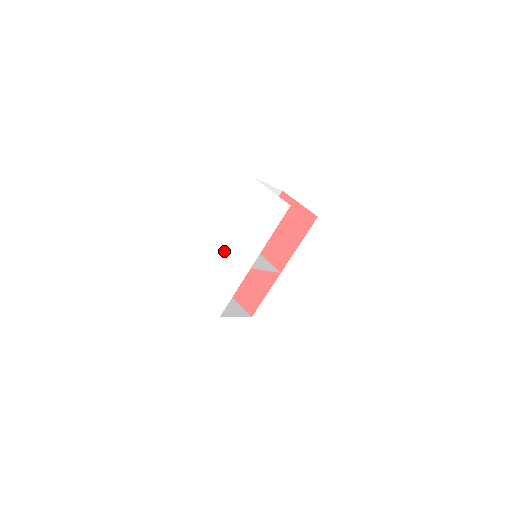
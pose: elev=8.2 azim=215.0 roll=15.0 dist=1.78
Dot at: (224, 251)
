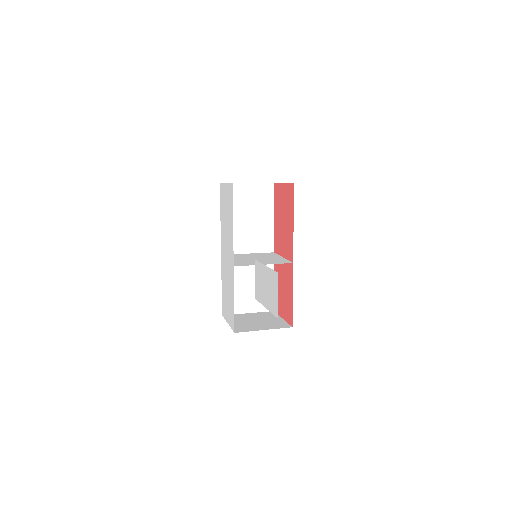
Dot at: (224, 265)
